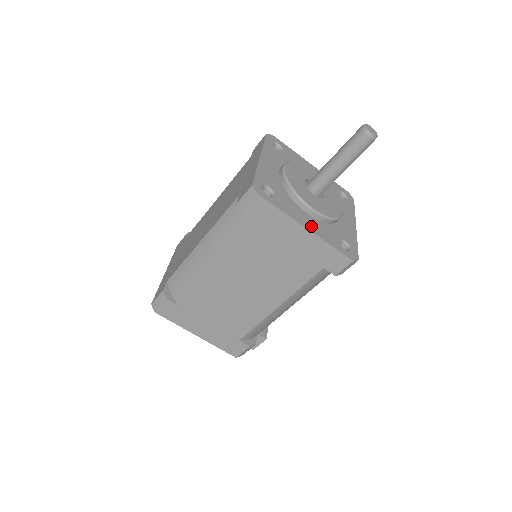
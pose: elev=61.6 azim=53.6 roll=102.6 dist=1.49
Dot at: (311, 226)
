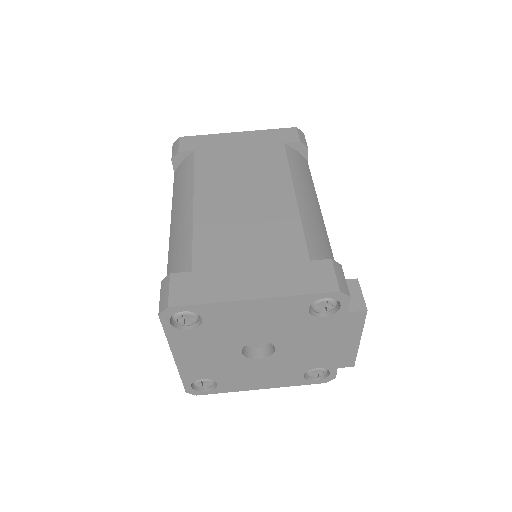
Dot at: occluded
